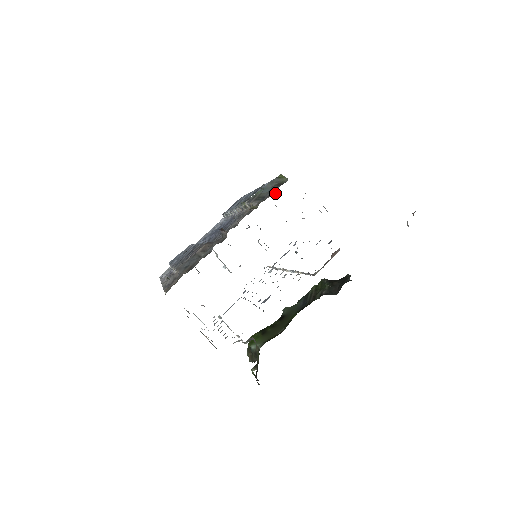
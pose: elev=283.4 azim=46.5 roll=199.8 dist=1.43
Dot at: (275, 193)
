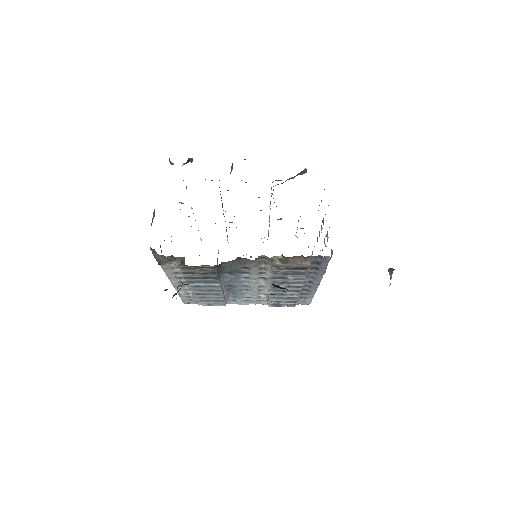
Dot at: occluded
